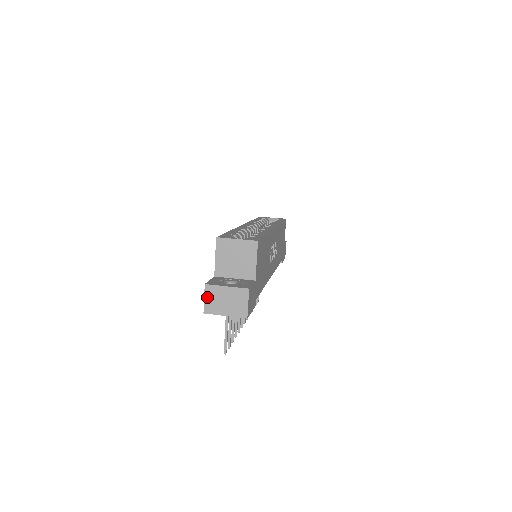
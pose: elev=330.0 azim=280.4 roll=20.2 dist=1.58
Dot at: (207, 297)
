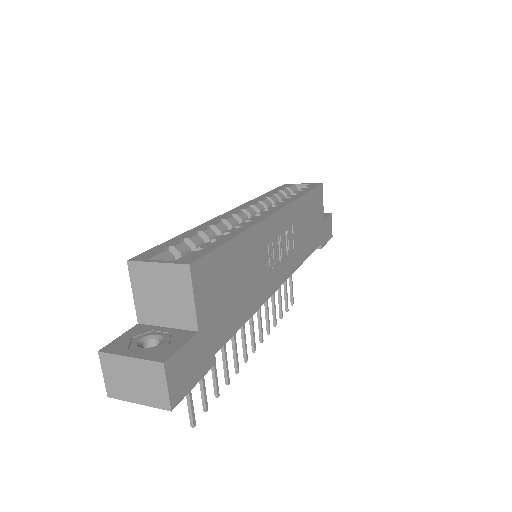
Dot at: (106, 372)
